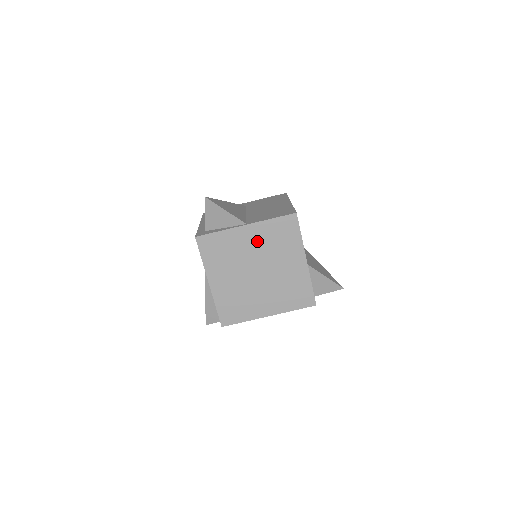
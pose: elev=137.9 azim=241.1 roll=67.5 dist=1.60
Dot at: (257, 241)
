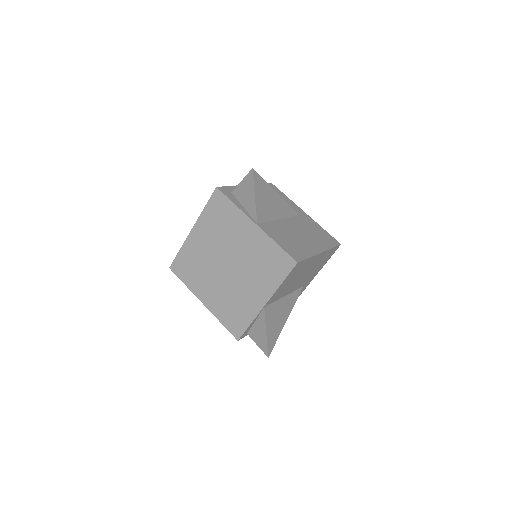
Dot at: (250, 245)
